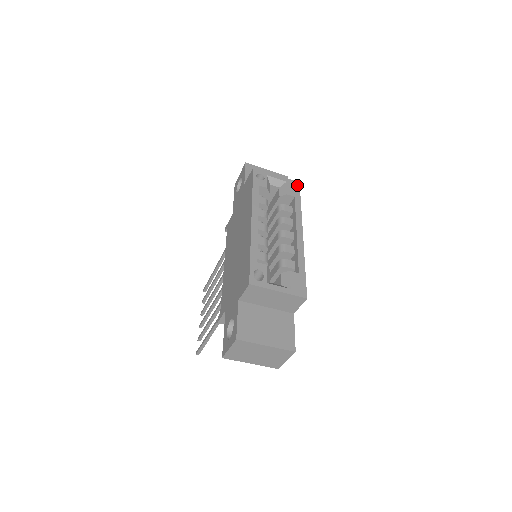
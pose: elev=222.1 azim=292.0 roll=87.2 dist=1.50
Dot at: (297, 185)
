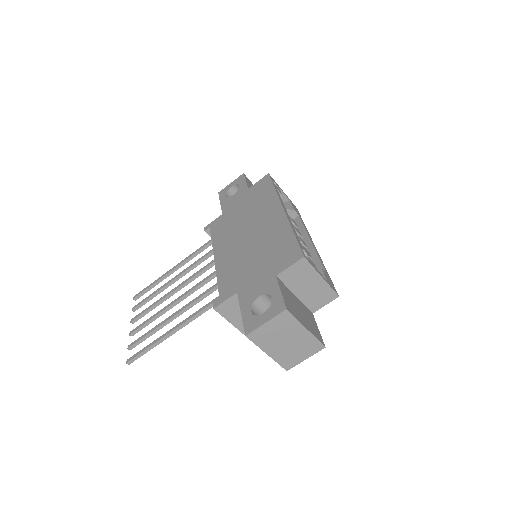
Dot at: occluded
